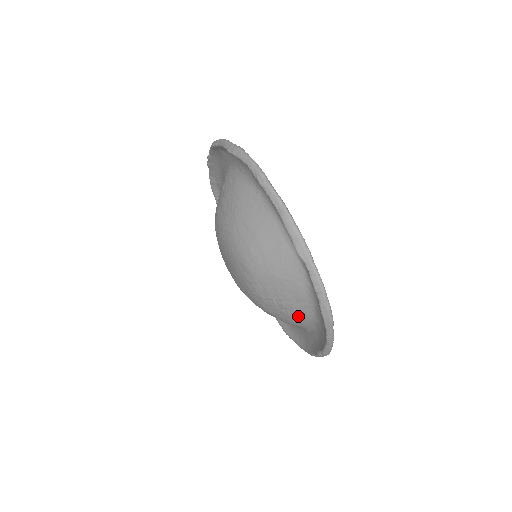
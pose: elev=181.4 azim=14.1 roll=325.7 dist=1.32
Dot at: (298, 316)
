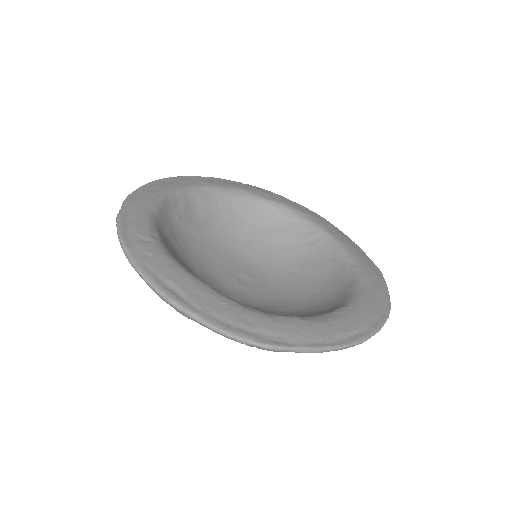
Dot at: occluded
